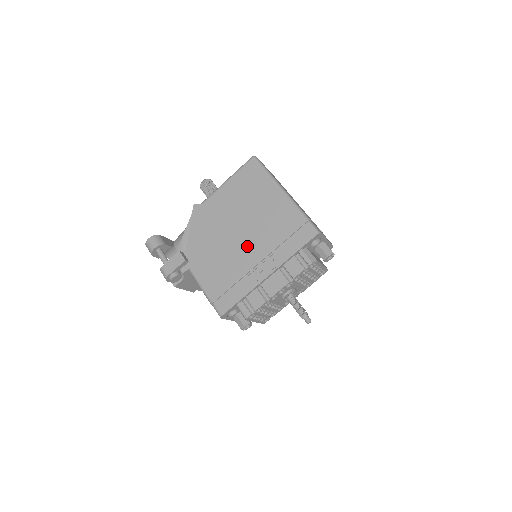
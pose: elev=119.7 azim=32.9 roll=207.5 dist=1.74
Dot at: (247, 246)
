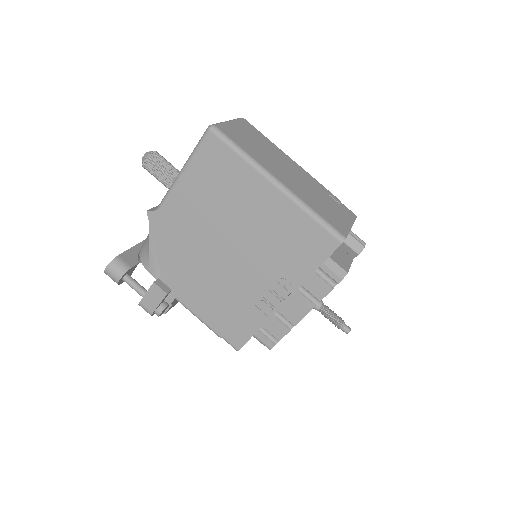
Dot at: (244, 266)
